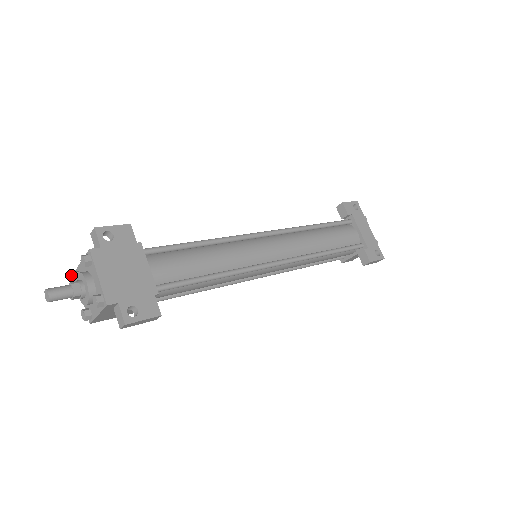
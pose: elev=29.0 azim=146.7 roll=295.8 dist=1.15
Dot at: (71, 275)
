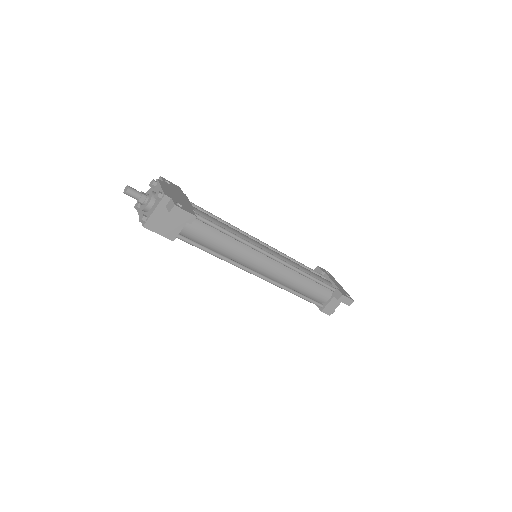
Dot at: (136, 204)
